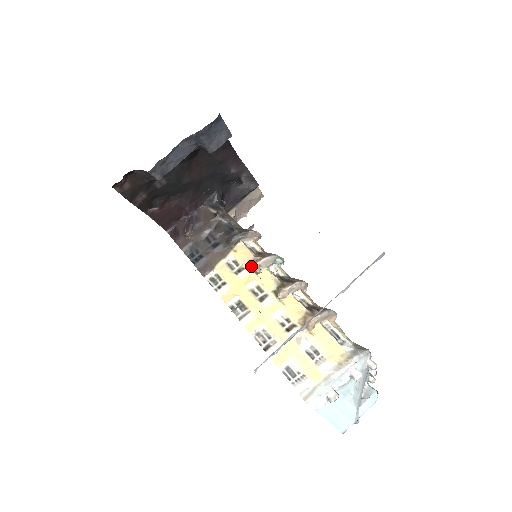
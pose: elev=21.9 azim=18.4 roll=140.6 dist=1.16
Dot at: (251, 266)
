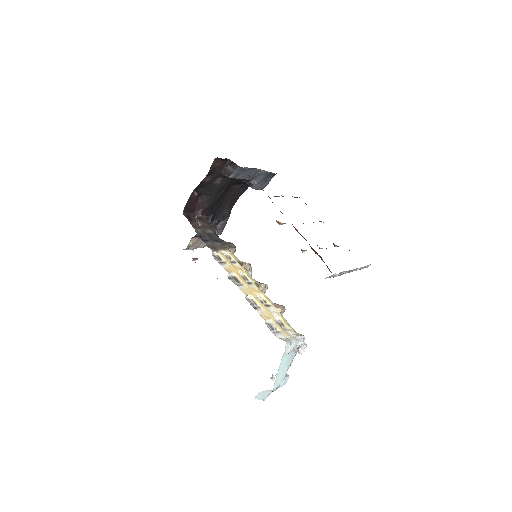
Dot at: (240, 264)
